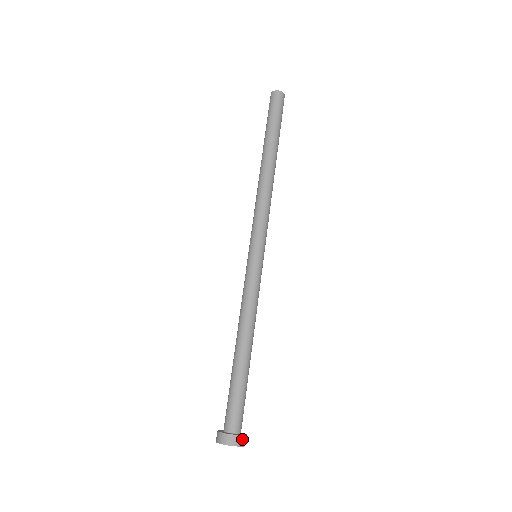
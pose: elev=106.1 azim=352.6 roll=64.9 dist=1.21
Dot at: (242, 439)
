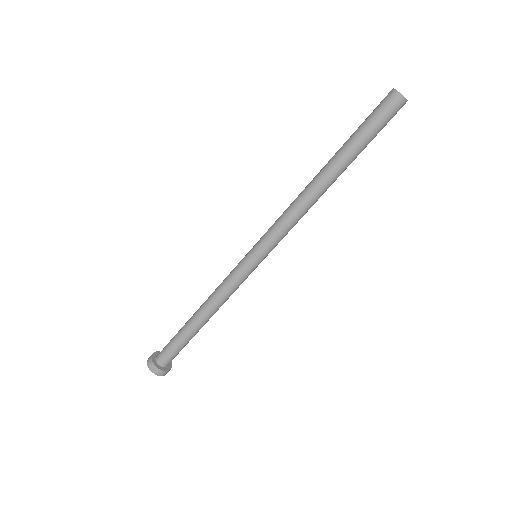
Dot at: (166, 372)
